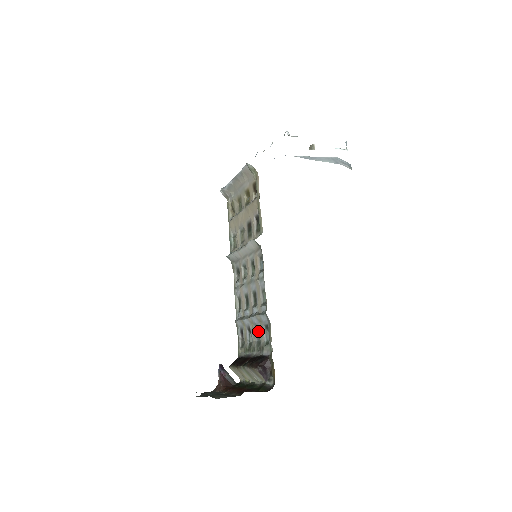
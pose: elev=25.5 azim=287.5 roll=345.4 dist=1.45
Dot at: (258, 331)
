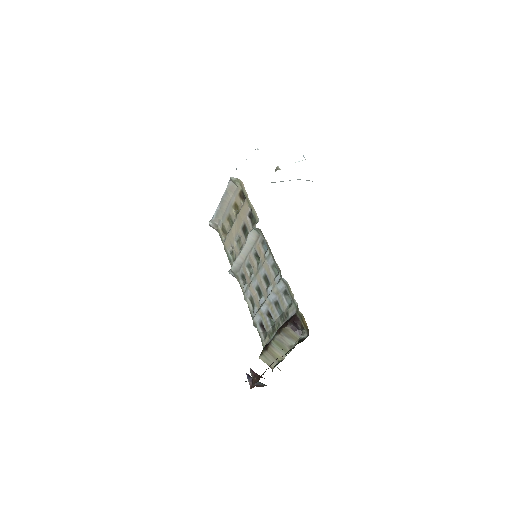
Dot at: (278, 305)
